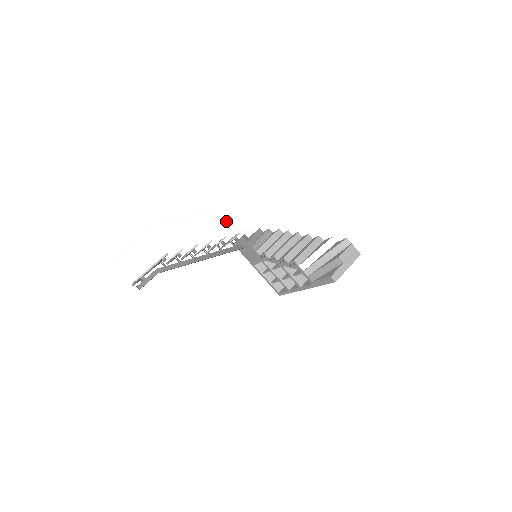
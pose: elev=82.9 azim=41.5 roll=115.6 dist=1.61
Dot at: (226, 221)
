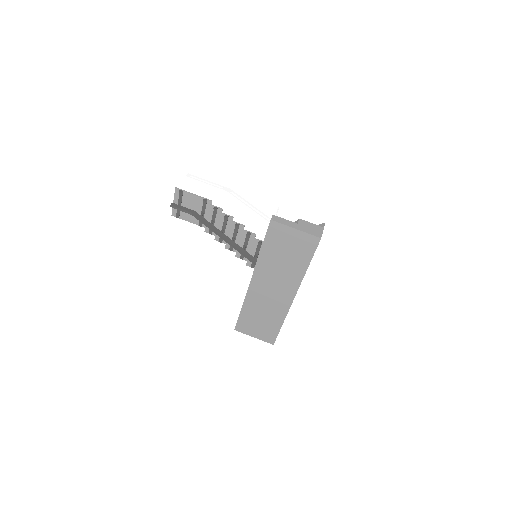
Dot at: occluded
